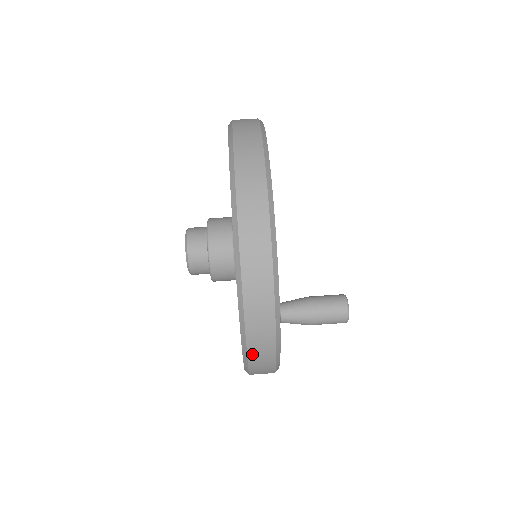
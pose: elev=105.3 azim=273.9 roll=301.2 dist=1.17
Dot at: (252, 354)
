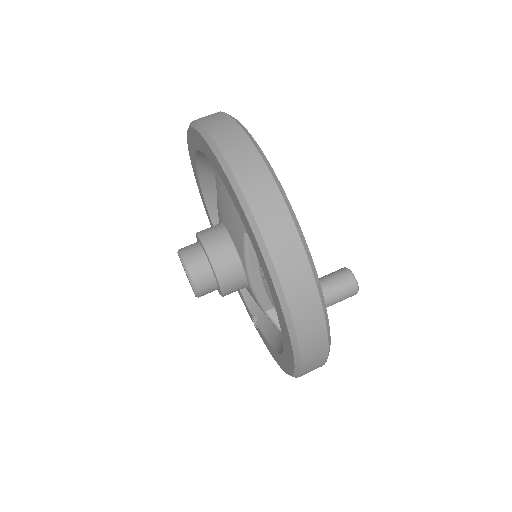
Dot at: (305, 353)
